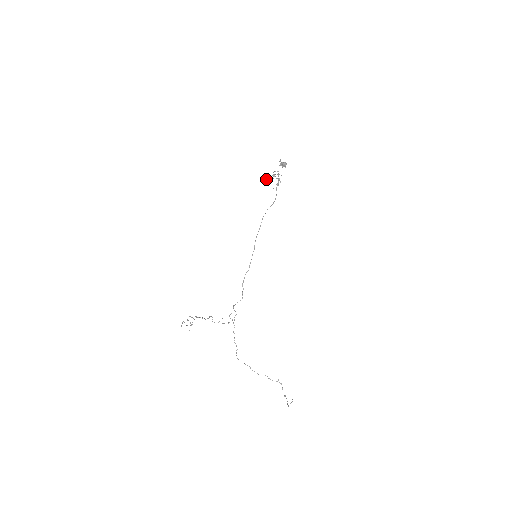
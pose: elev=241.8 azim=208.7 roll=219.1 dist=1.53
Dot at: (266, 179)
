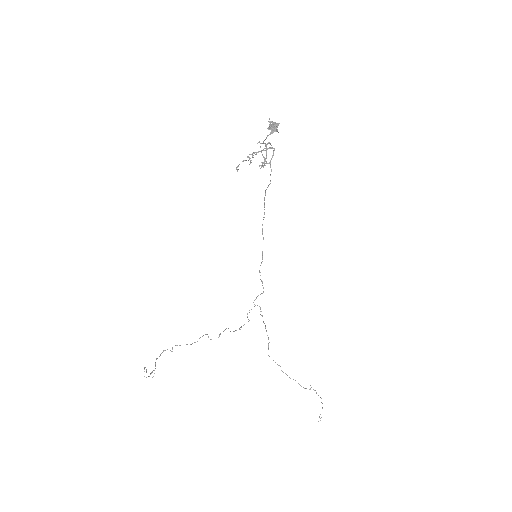
Dot at: (238, 165)
